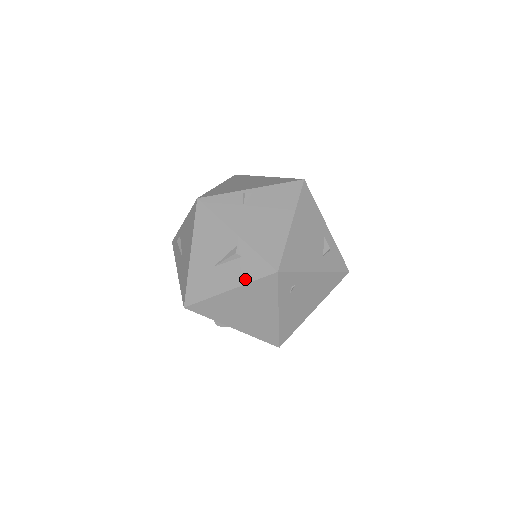
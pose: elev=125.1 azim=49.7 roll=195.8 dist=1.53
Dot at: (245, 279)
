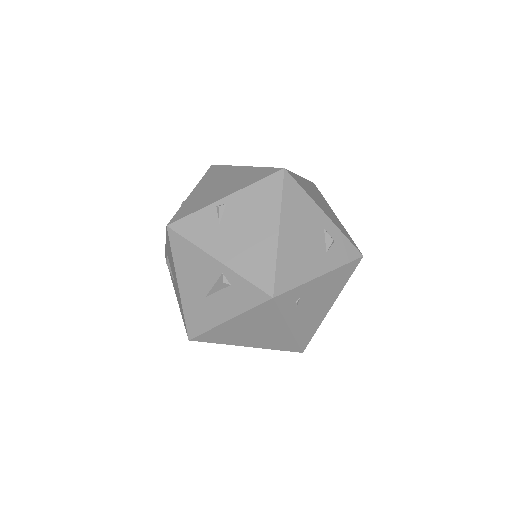
Dot at: (241, 308)
